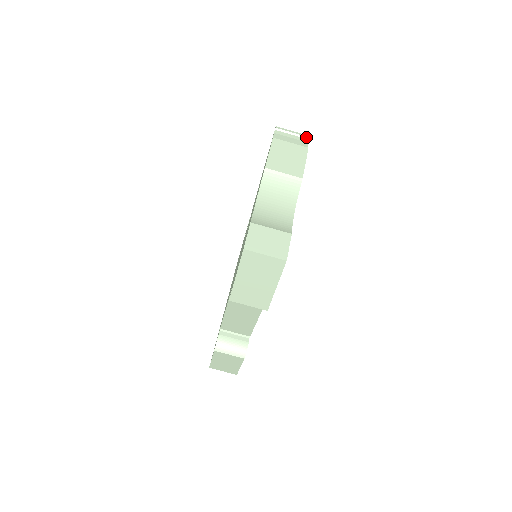
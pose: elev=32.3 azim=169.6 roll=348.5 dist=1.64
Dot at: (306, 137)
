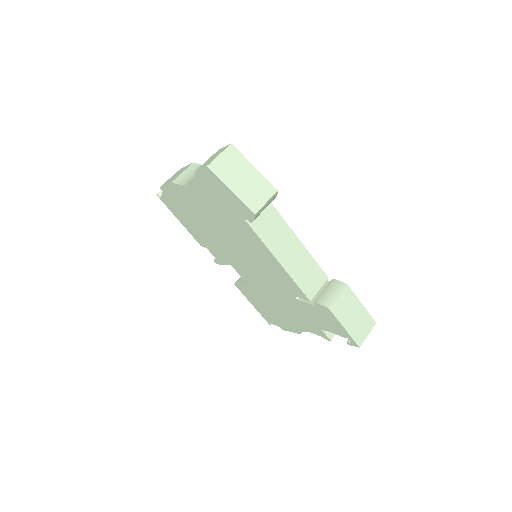
Dot at: occluded
